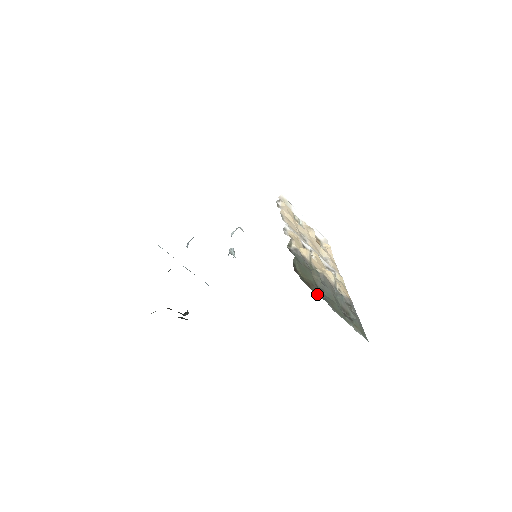
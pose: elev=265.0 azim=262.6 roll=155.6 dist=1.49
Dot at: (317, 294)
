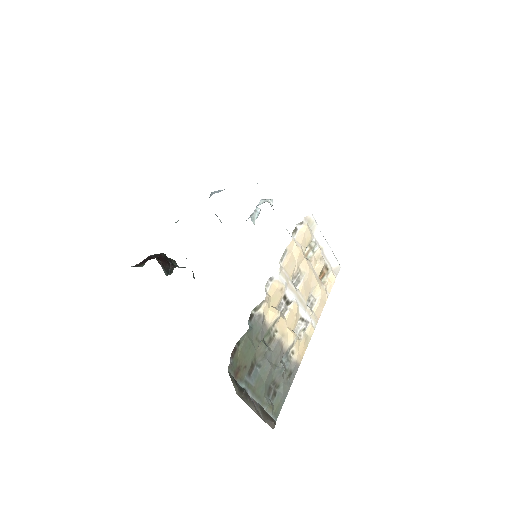
Dot at: (241, 381)
